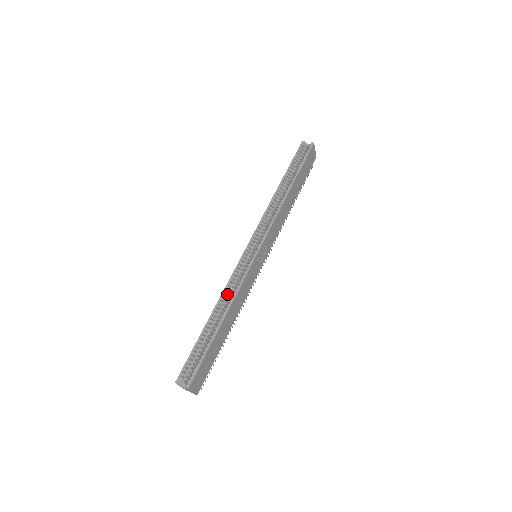
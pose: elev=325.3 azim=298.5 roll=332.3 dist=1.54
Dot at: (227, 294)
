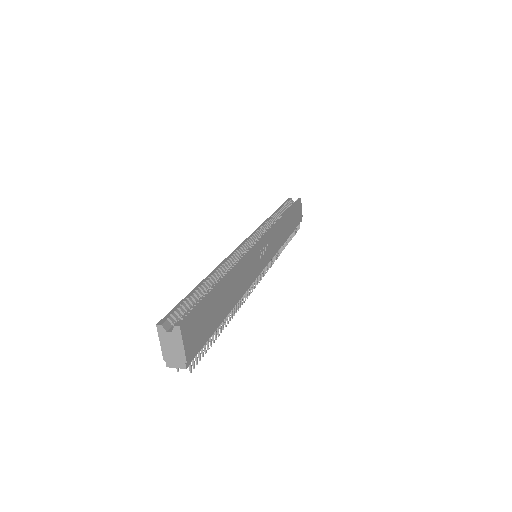
Dot at: (227, 267)
